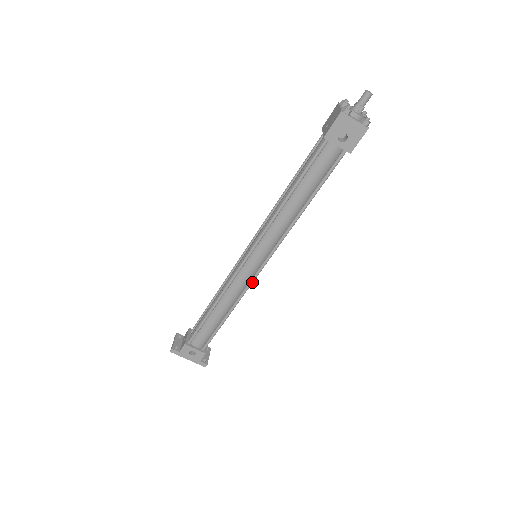
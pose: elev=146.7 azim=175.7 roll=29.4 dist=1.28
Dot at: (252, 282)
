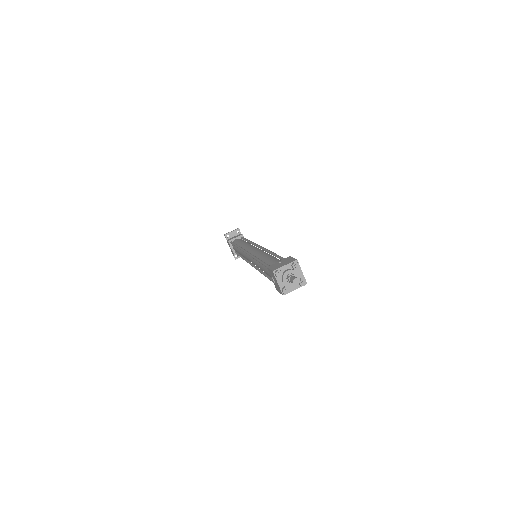
Dot at: occluded
